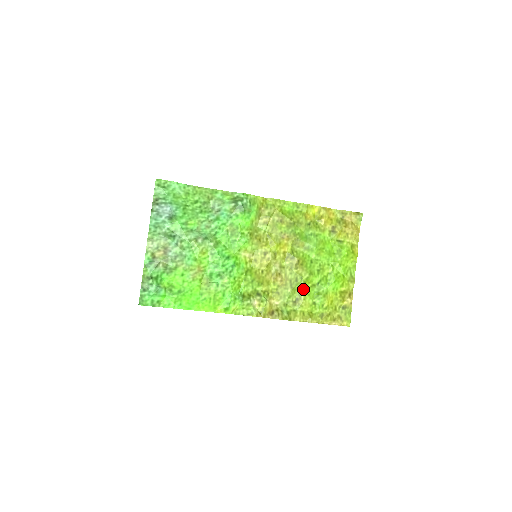
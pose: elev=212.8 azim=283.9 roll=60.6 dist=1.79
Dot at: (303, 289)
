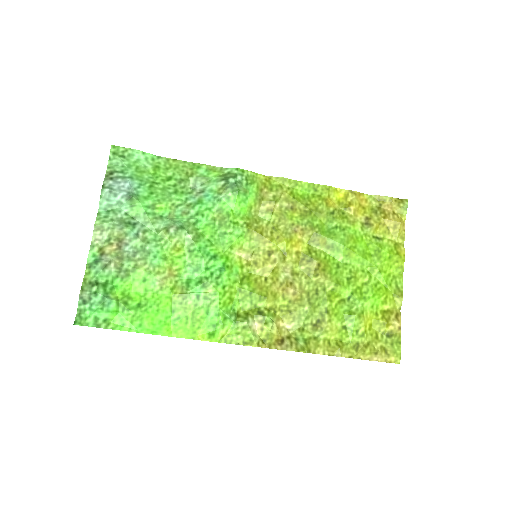
Dot at: (327, 306)
